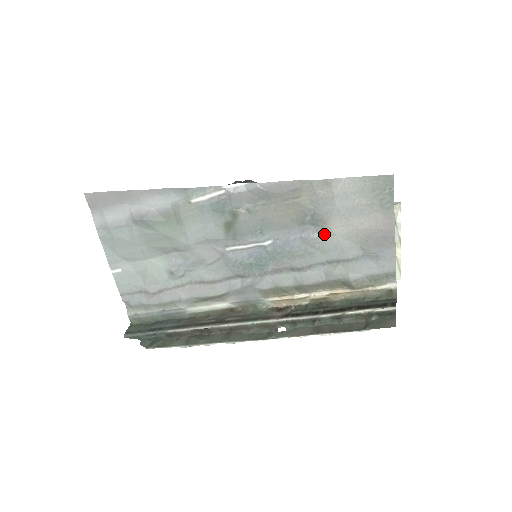
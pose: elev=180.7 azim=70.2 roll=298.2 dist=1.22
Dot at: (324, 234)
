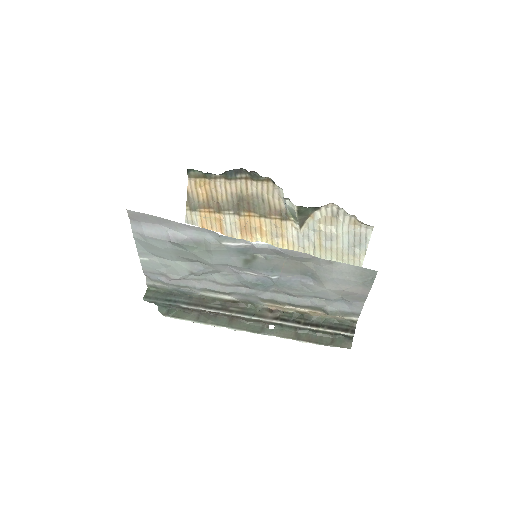
Dot at: (318, 285)
